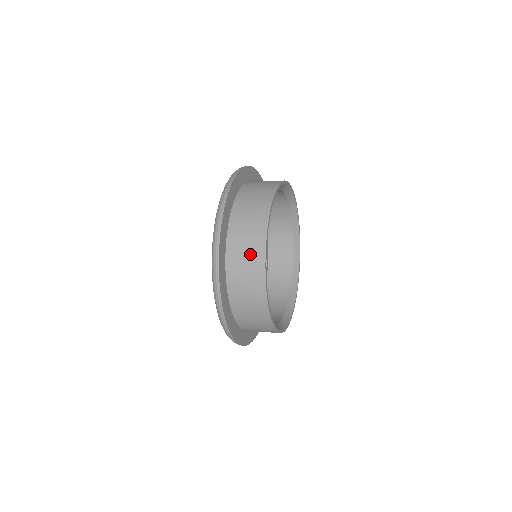
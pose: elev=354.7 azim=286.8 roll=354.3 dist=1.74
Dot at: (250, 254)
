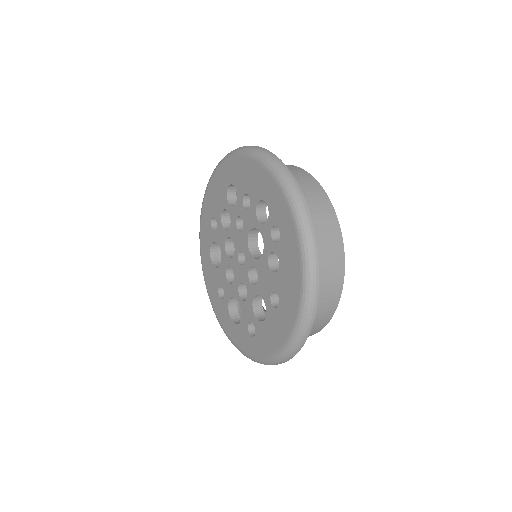
Dot at: (331, 276)
